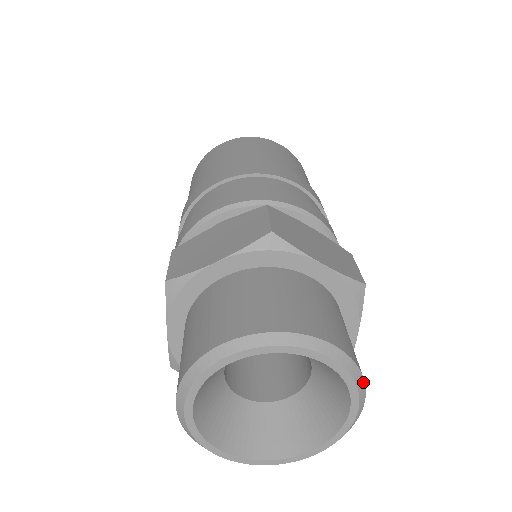
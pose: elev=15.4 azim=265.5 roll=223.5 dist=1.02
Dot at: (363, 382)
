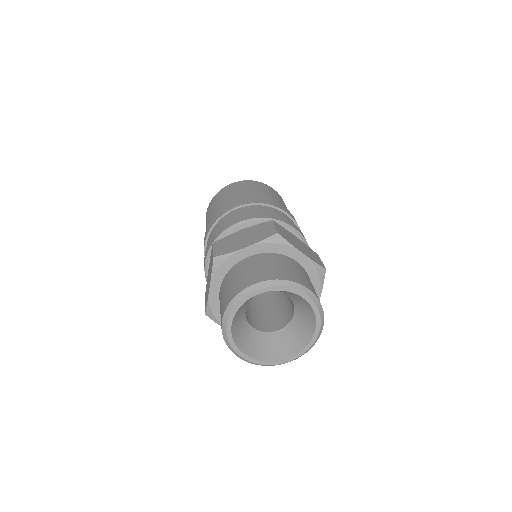
Dot at: (323, 314)
